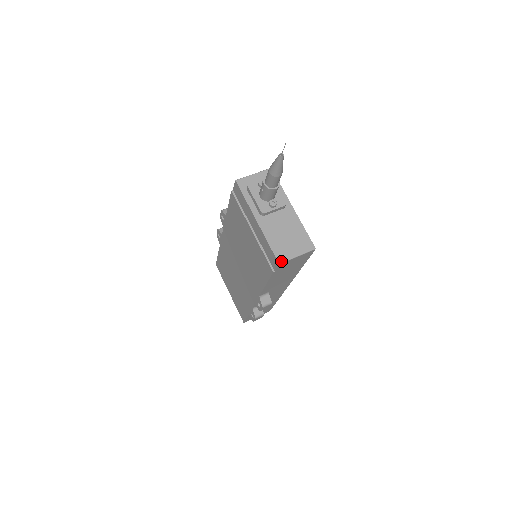
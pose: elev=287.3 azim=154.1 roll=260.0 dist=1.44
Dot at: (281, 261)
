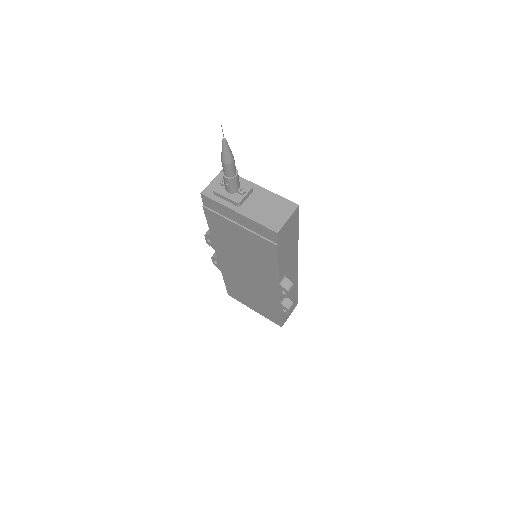
Dot at: (277, 230)
